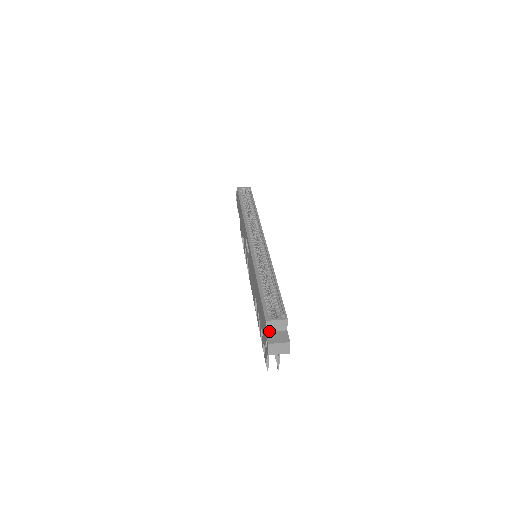
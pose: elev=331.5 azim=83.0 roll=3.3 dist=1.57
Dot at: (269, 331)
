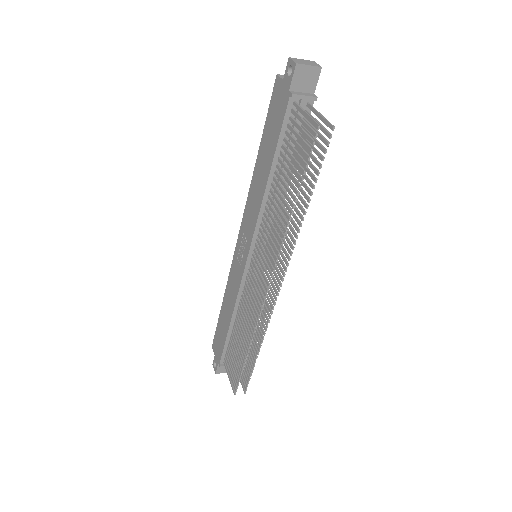
Dot at: occluded
